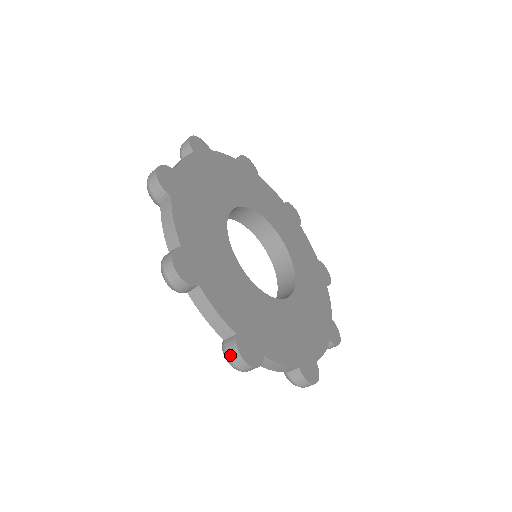
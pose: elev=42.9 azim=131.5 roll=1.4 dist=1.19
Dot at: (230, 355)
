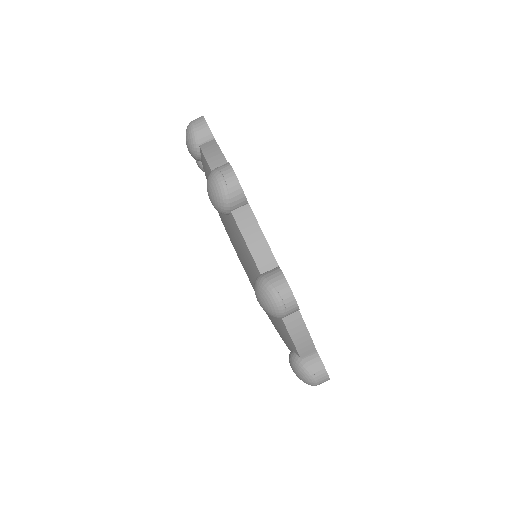
Dot at: (217, 167)
